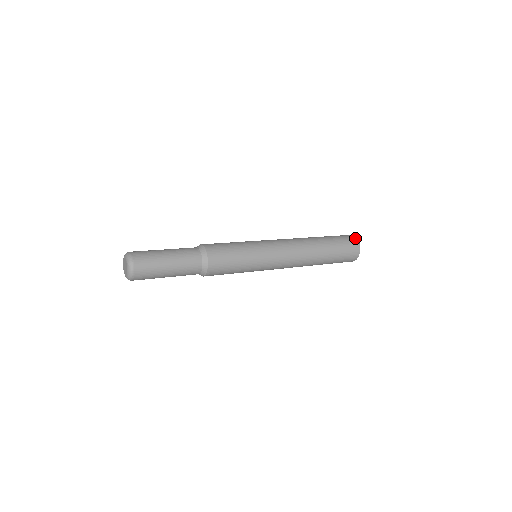
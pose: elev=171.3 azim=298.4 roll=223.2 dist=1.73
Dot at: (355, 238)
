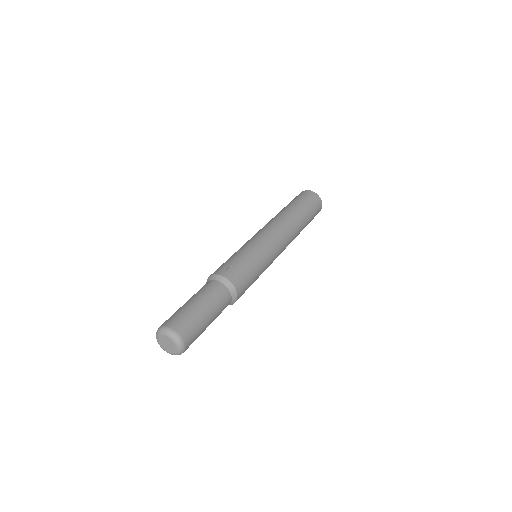
Dot at: (321, 208)
